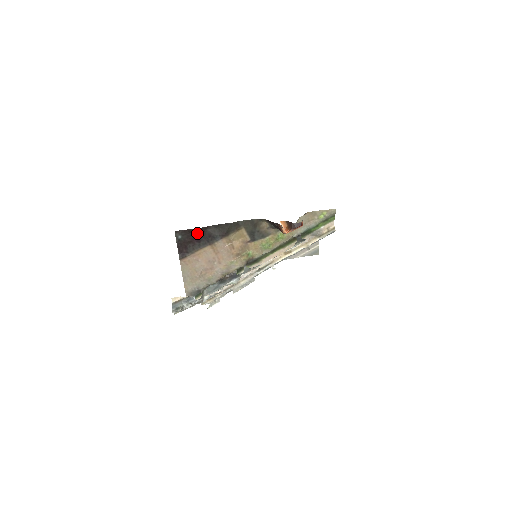
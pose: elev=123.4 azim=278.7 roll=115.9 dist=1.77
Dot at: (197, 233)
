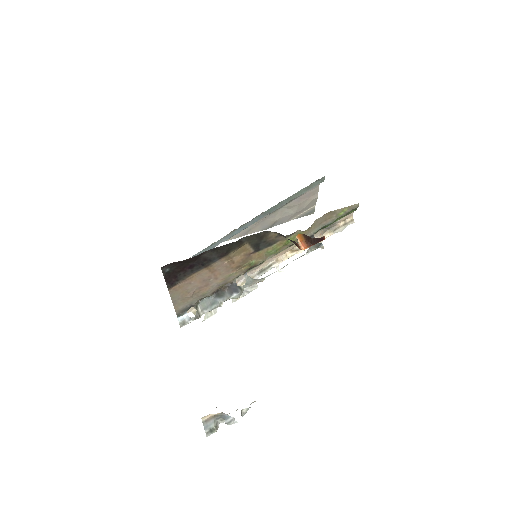
Dot at: (189, 261)
